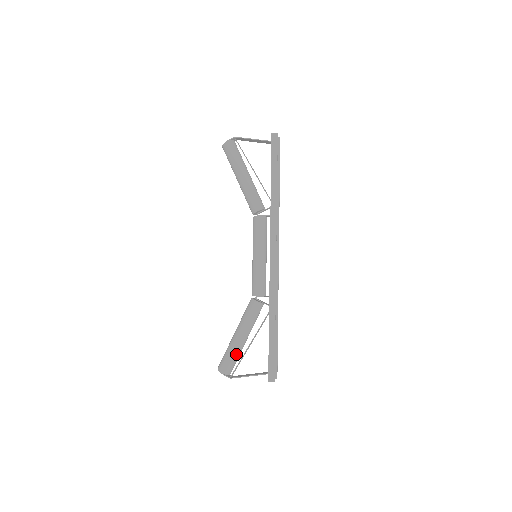
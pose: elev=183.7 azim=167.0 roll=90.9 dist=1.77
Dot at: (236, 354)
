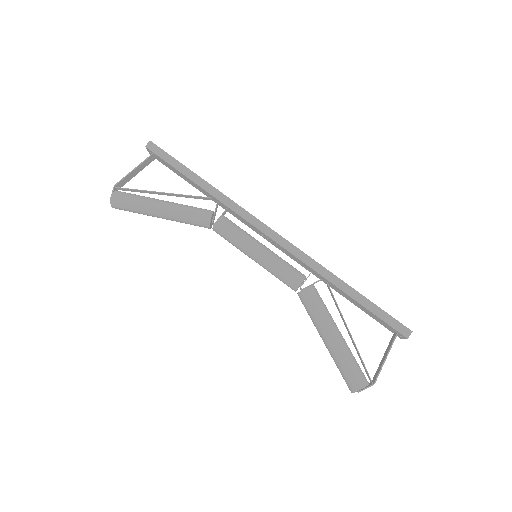
Dot at: (350, 356)
